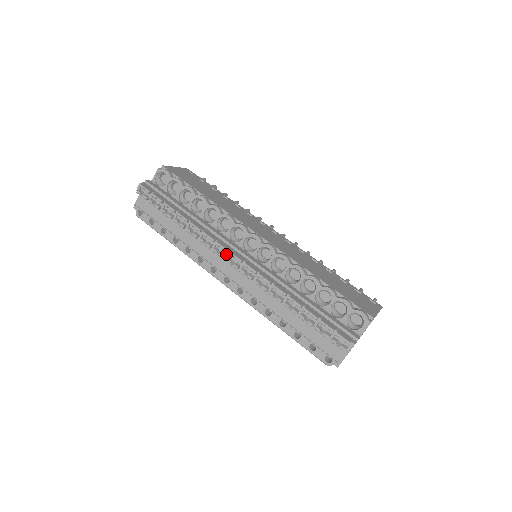
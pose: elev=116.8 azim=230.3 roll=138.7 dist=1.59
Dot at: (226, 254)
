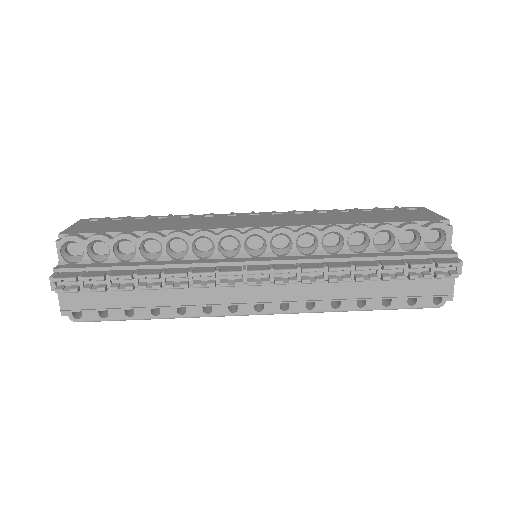
Dot at: (240, 278)
